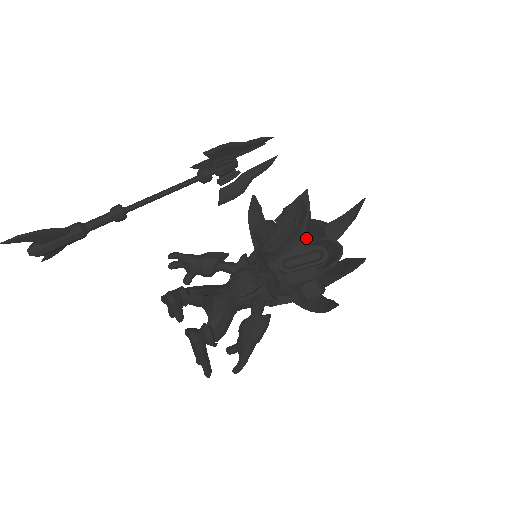
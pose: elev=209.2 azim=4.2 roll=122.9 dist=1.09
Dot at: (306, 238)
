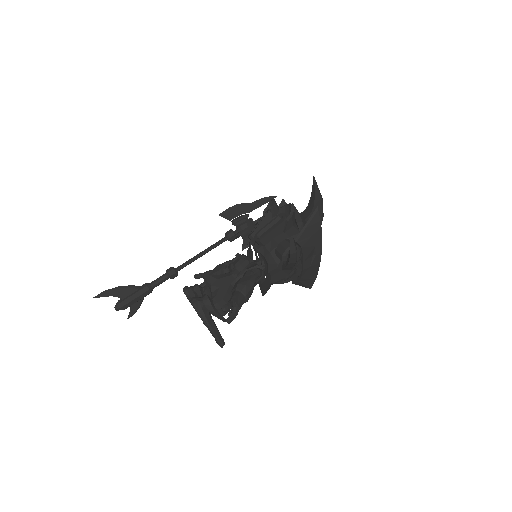
Dot at: occluded
